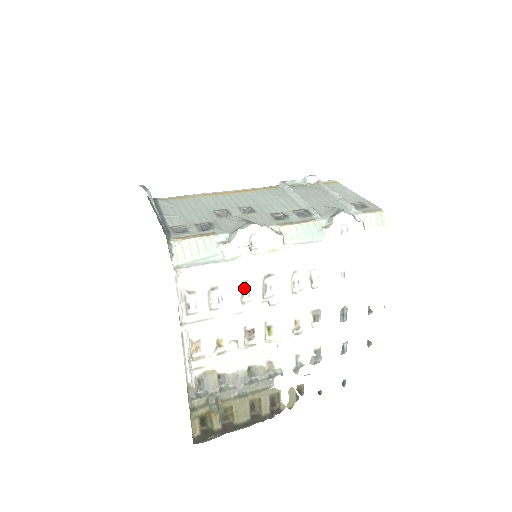
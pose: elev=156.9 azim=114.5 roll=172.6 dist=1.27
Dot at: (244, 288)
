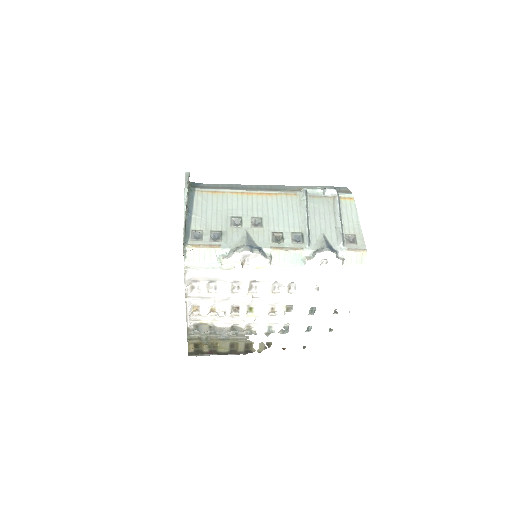
Dot at: (235, 284)
